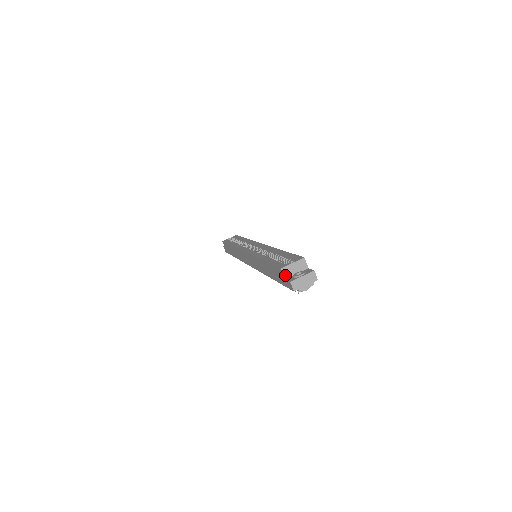
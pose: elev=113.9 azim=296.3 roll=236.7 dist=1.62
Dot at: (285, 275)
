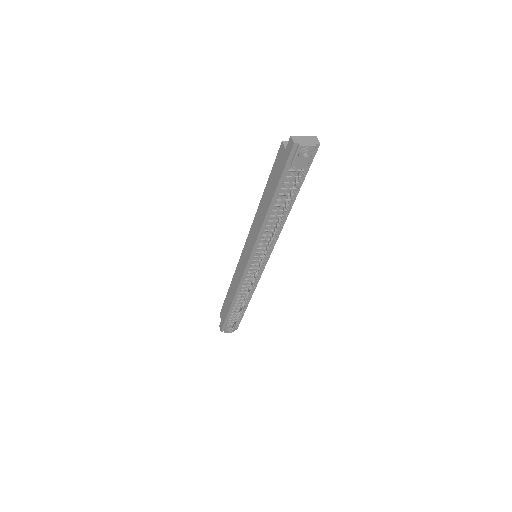
Dot at: (286, 146)
